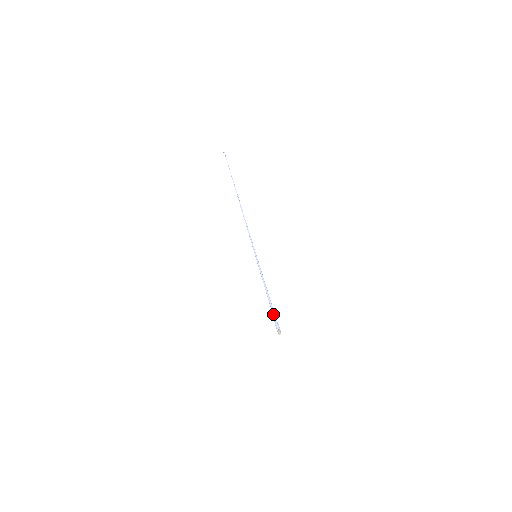
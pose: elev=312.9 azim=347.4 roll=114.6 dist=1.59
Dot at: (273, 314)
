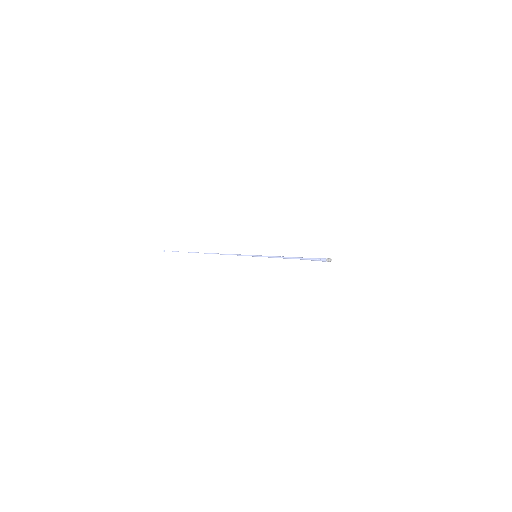
Dot at: (311, 259)
